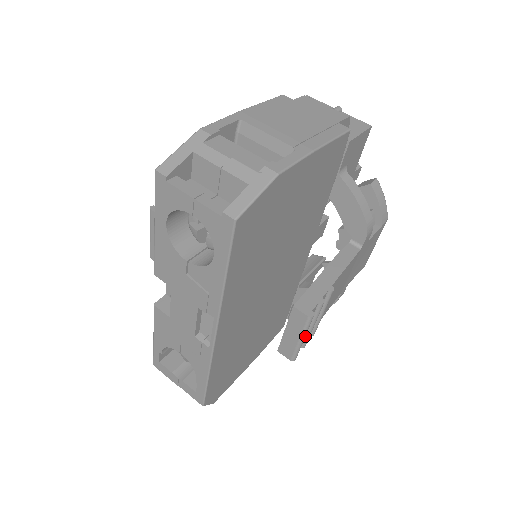
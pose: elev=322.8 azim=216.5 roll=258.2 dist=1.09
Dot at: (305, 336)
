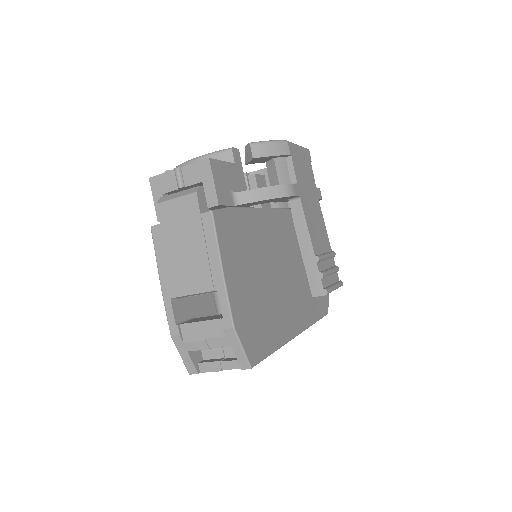
Dot at: (333, 273)
